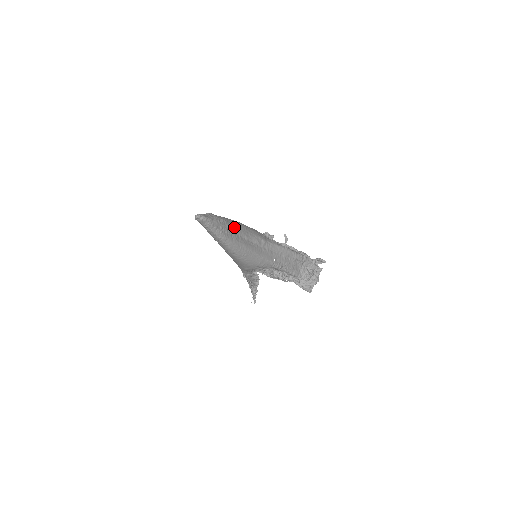
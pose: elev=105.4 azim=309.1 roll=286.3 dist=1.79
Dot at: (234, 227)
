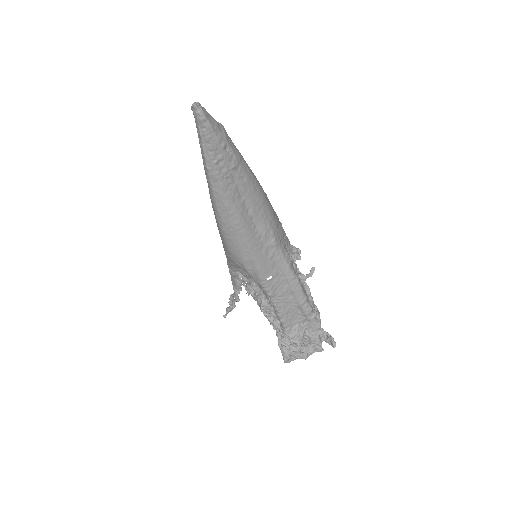
Dot at: (244, 180)
